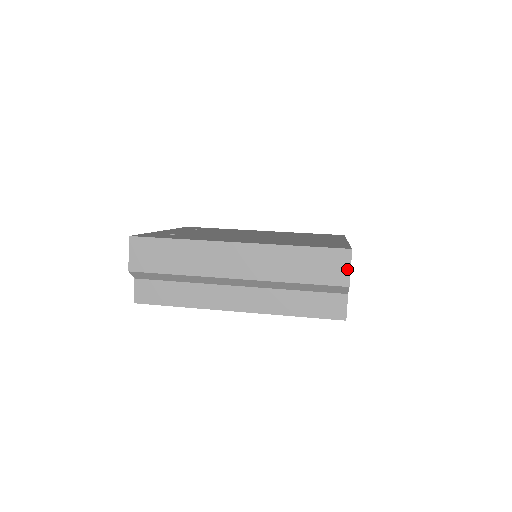
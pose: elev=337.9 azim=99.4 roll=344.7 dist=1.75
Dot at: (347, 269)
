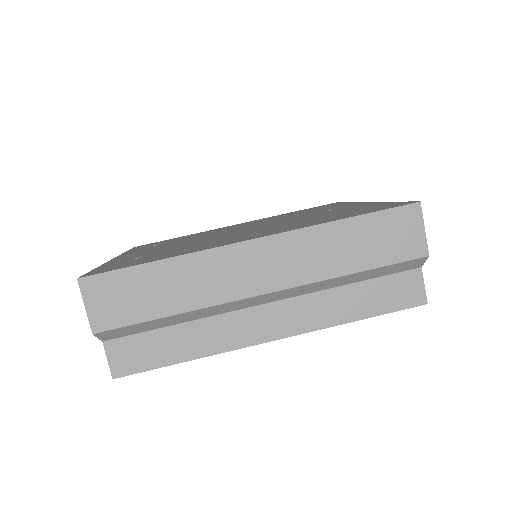
Dot at: (420, 232)
